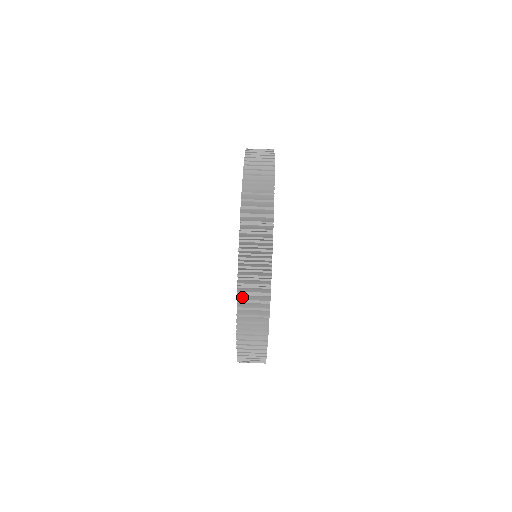
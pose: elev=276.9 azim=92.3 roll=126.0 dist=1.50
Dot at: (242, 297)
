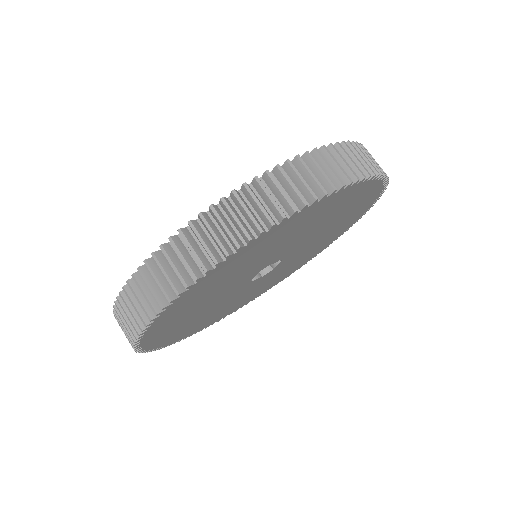
Dot at: (141, 277)
